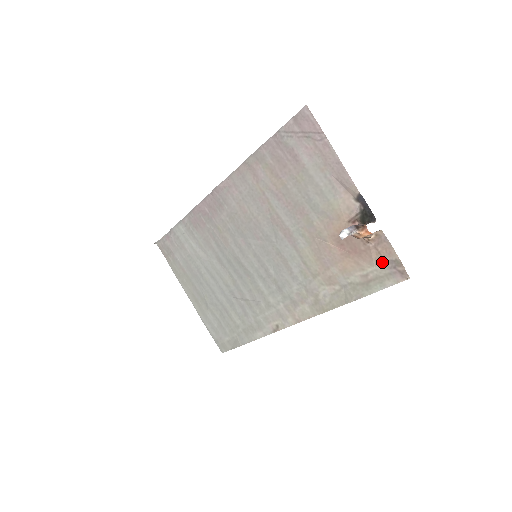
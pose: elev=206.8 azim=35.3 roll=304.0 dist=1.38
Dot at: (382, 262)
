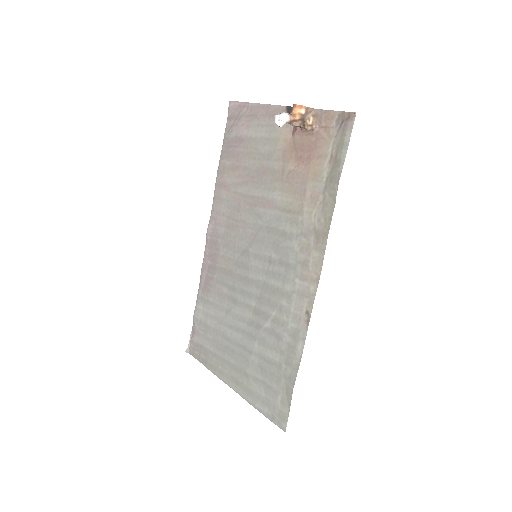
Dot at: (333, 131)
